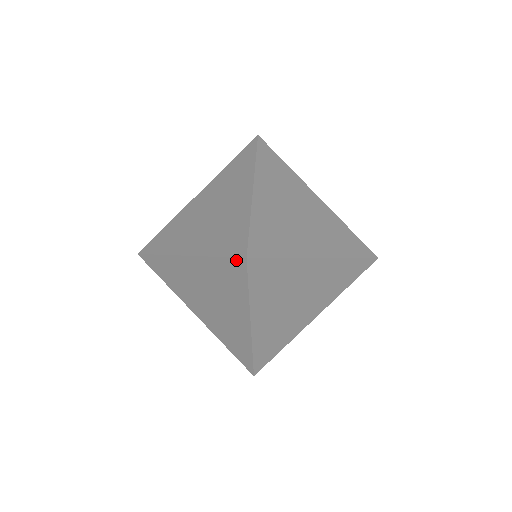
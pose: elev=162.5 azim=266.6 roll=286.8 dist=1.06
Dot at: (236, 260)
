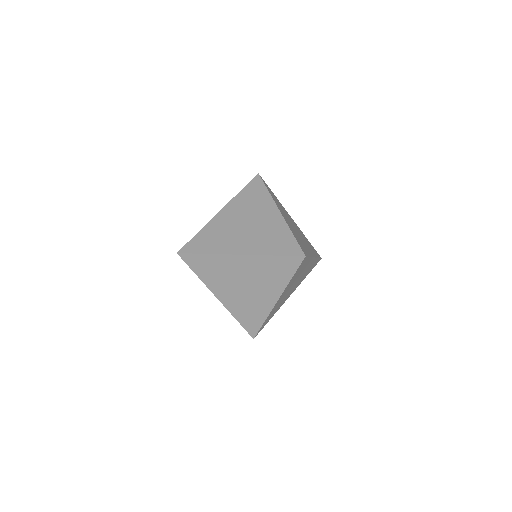
Dot at: (295, 258)
